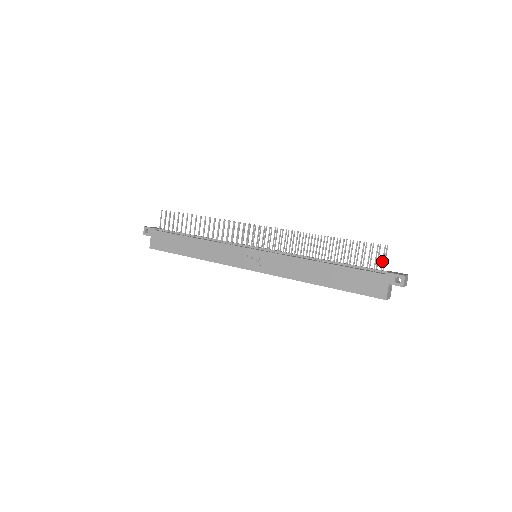
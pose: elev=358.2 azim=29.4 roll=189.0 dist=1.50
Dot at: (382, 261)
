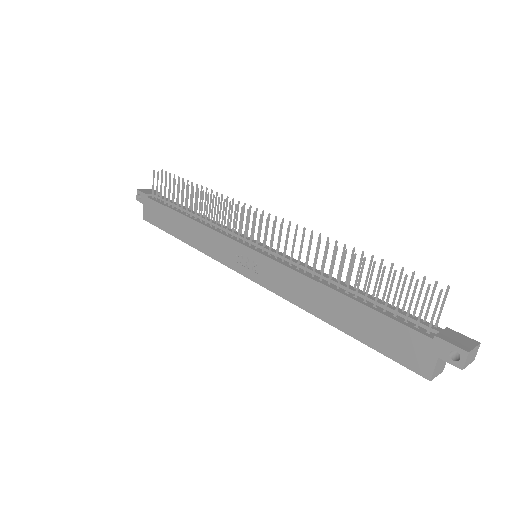
Dot at: (432, 314)
